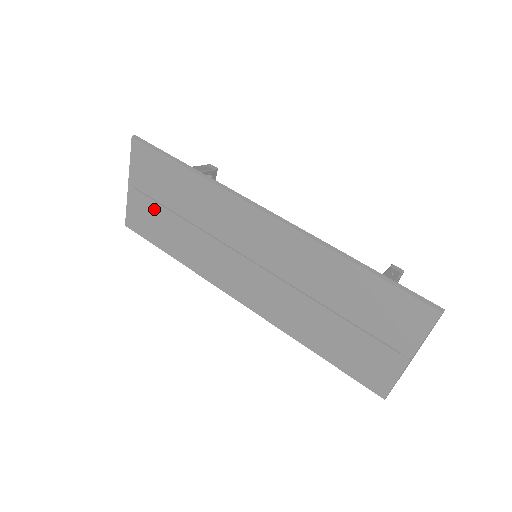
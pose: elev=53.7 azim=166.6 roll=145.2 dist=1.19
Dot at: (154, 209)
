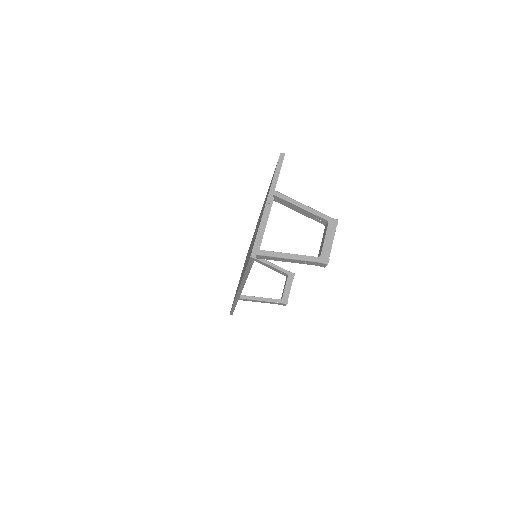
Dot at: occluded
